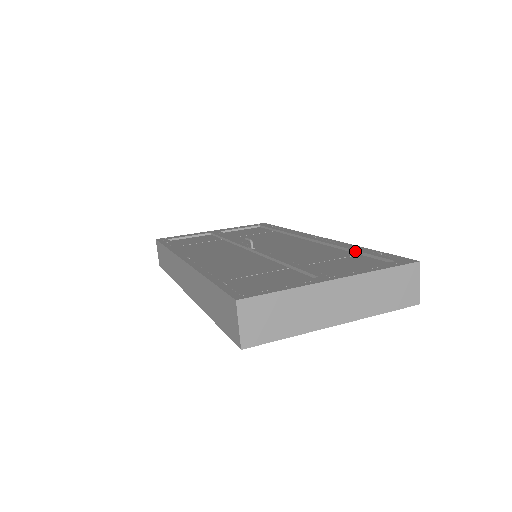
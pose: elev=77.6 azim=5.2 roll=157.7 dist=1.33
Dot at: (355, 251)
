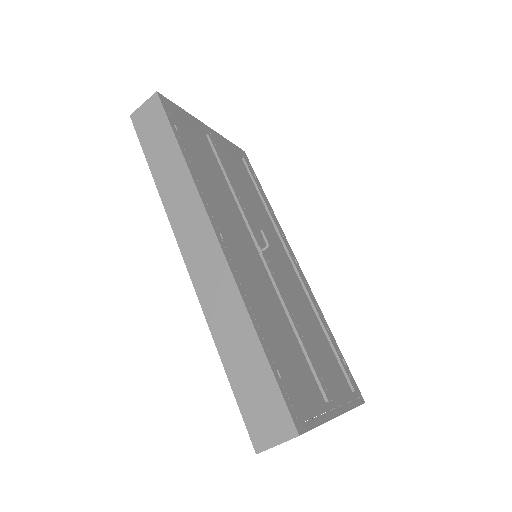
Dot at: (329, 337)
